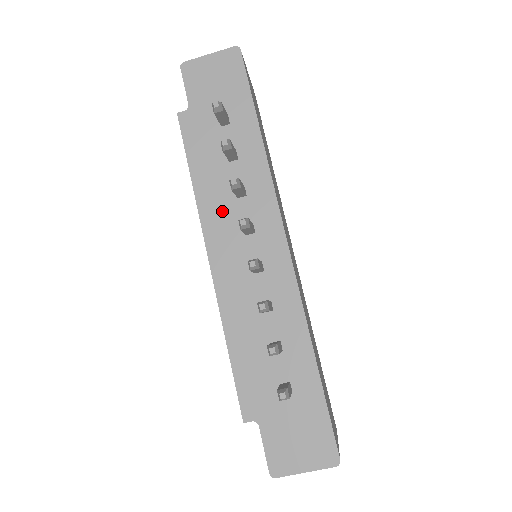
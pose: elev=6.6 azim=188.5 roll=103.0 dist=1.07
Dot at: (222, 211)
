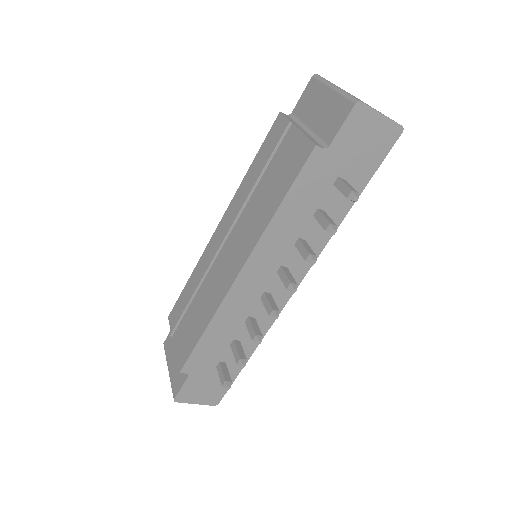
Dot at: (277, 247)
